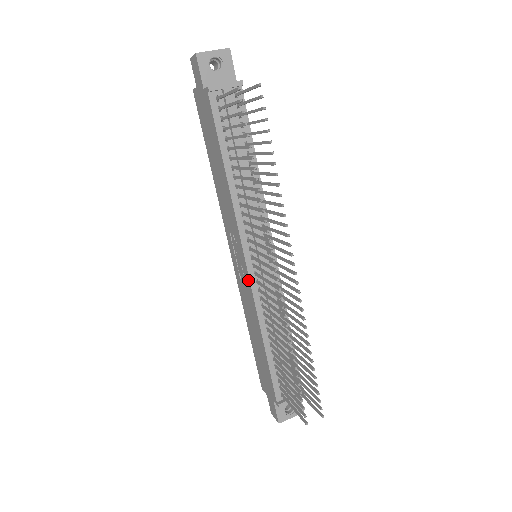
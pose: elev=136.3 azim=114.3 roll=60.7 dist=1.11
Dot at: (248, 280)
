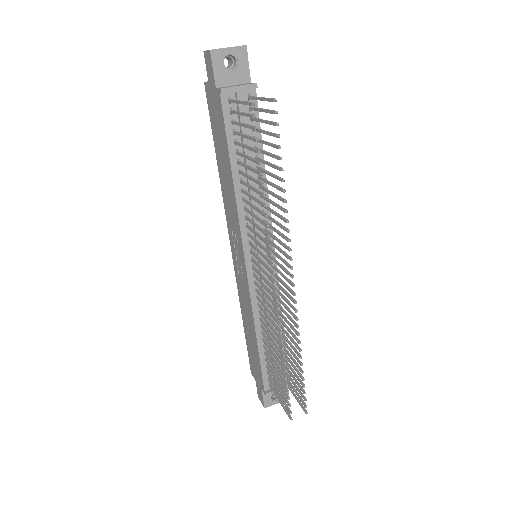
Dot at: (246, 280)
